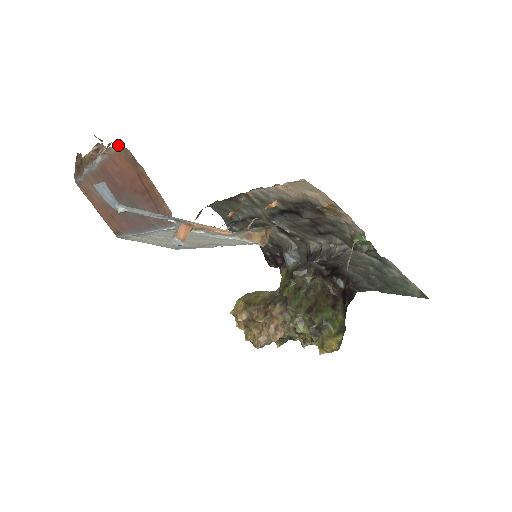
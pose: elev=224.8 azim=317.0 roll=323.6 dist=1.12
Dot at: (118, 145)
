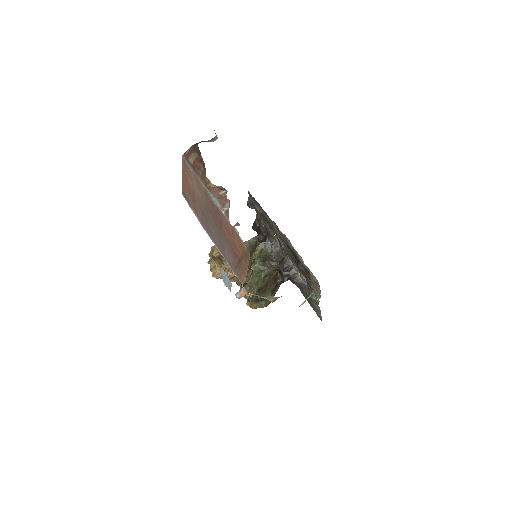
Dot at: occluded
